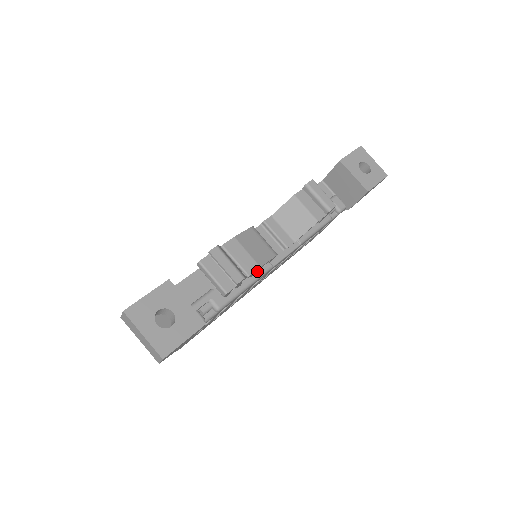
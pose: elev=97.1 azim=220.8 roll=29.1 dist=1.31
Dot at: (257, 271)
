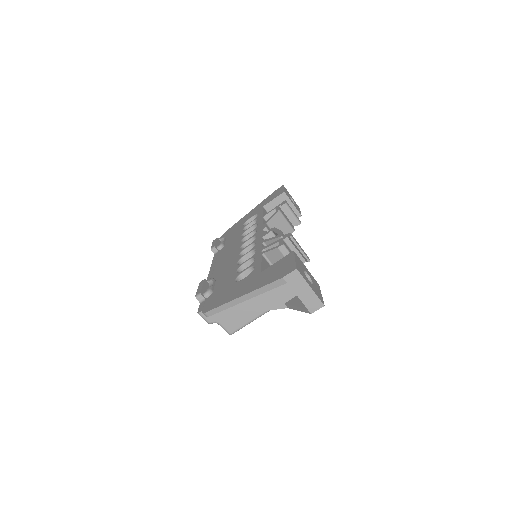
Dot at: occluded
